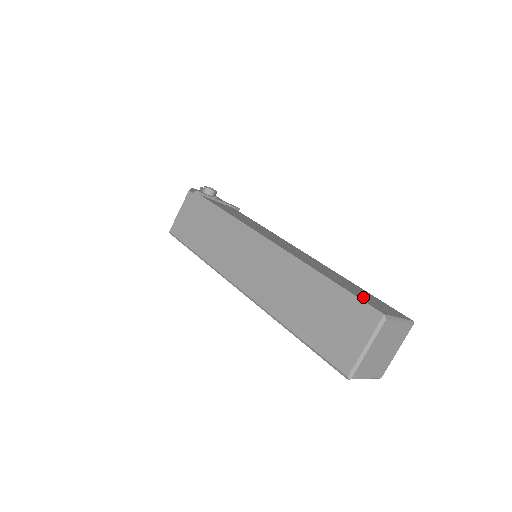
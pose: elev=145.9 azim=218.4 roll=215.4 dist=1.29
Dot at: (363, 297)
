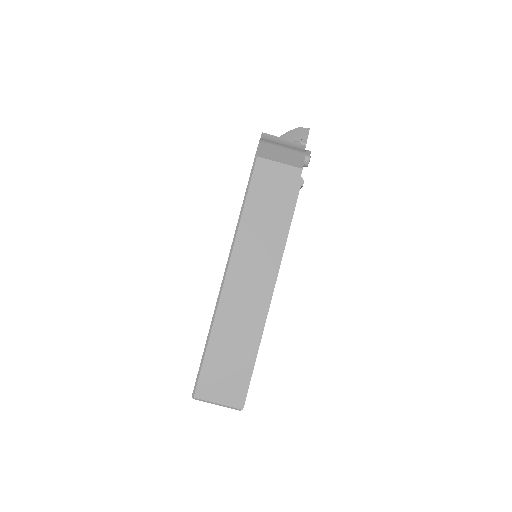
Dot at: occluded
